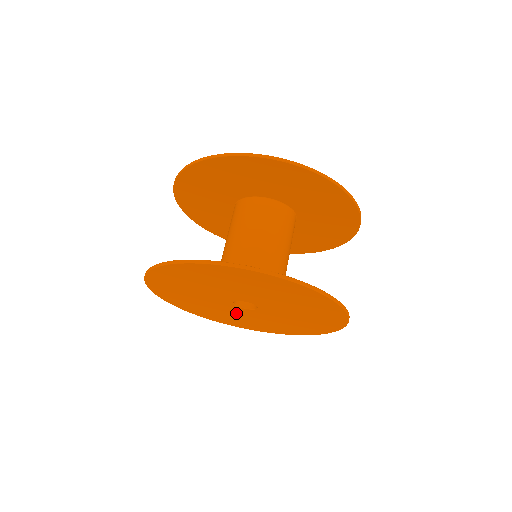
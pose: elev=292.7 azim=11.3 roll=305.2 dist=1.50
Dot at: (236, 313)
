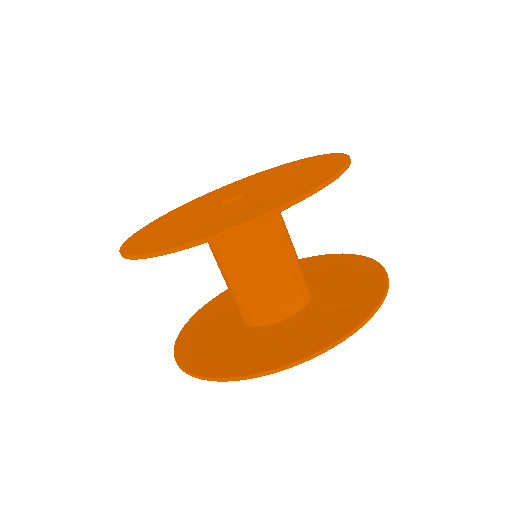
Dot at: occluded
